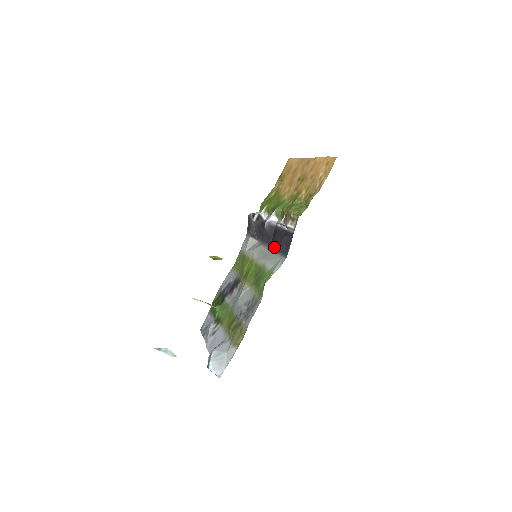
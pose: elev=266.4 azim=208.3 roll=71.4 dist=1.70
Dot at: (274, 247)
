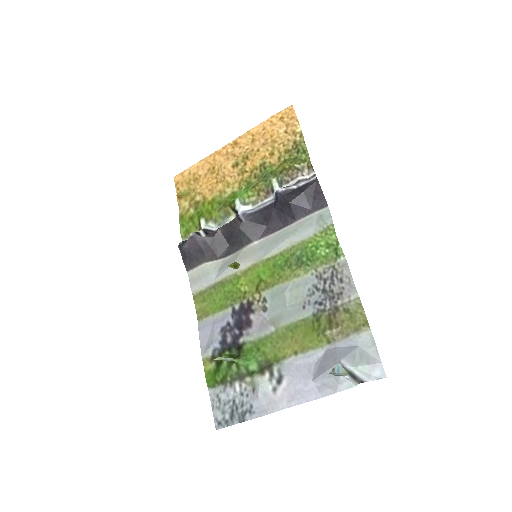
Dot at: (280, 226)
